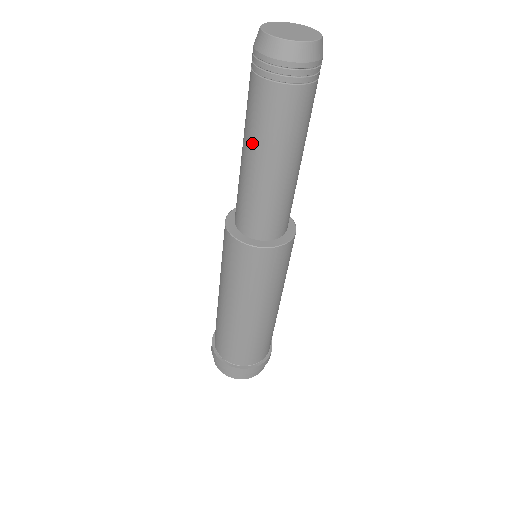
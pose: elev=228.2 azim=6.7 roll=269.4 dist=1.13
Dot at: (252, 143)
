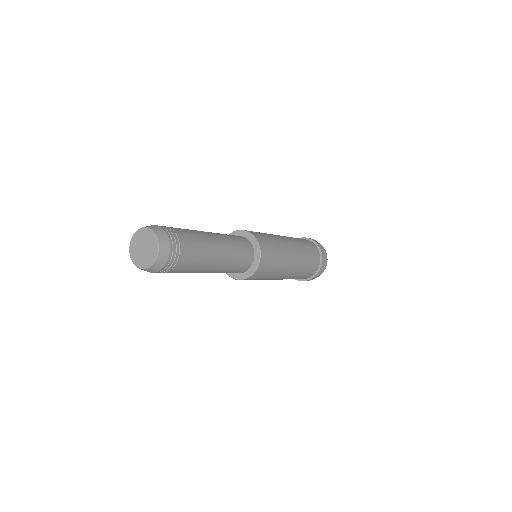
Dot at: occluded
